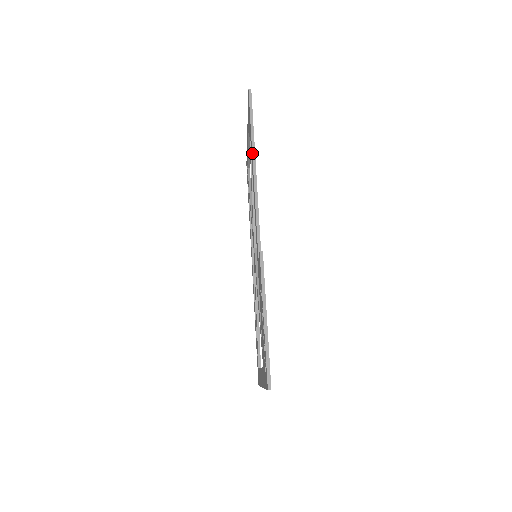
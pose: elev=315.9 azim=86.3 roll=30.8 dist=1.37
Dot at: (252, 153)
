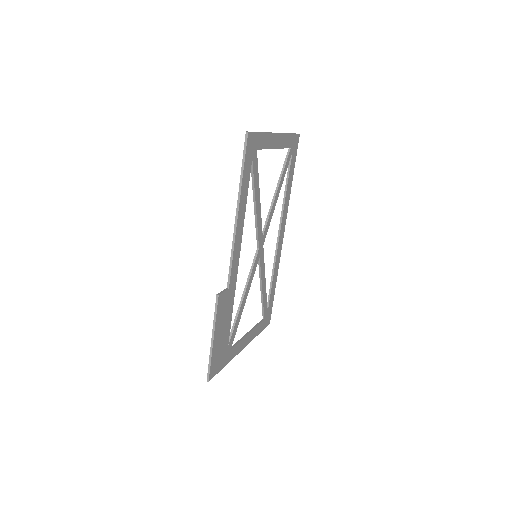
Dot at: occluded
